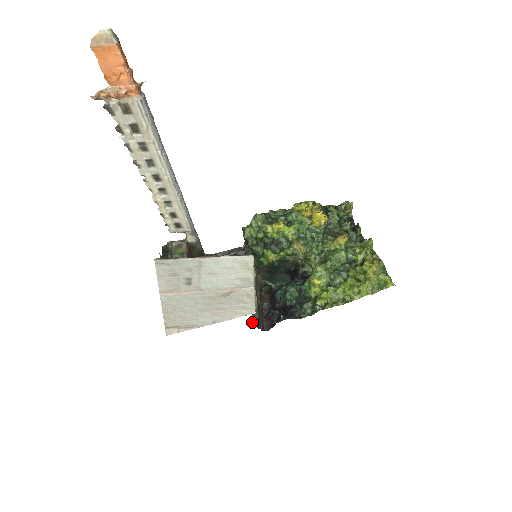
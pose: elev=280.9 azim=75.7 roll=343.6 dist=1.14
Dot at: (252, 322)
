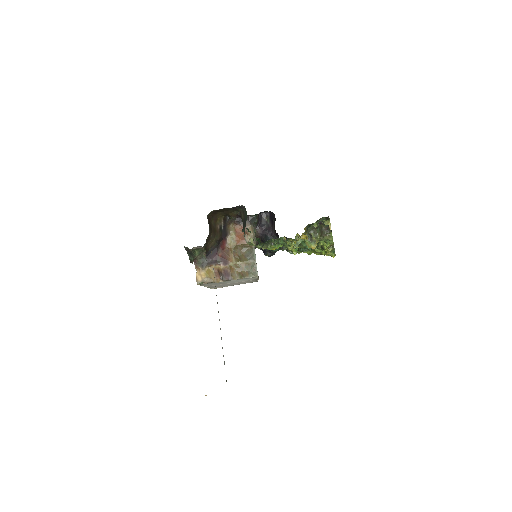
Dot at: occluded
